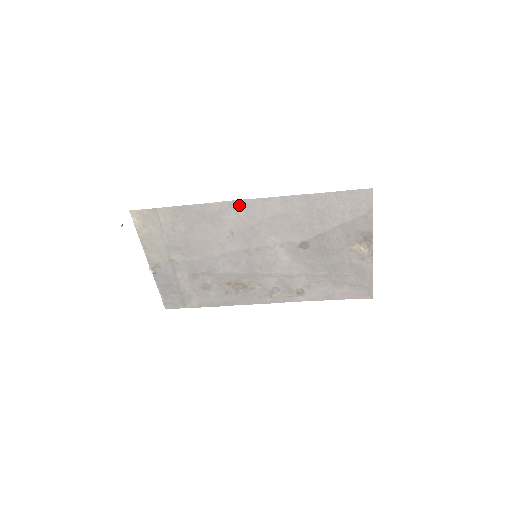
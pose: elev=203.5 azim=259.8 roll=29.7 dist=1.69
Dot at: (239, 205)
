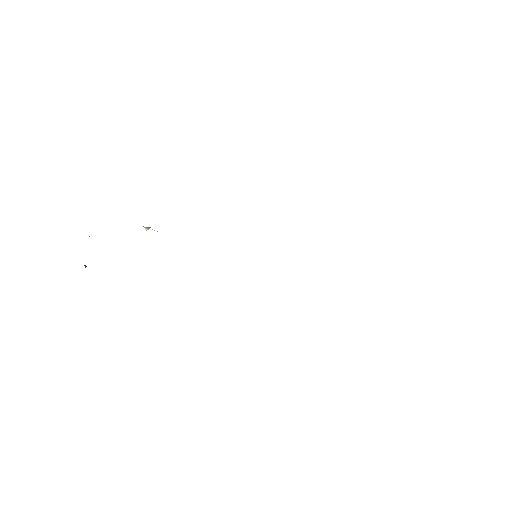
Dot at: occluded
